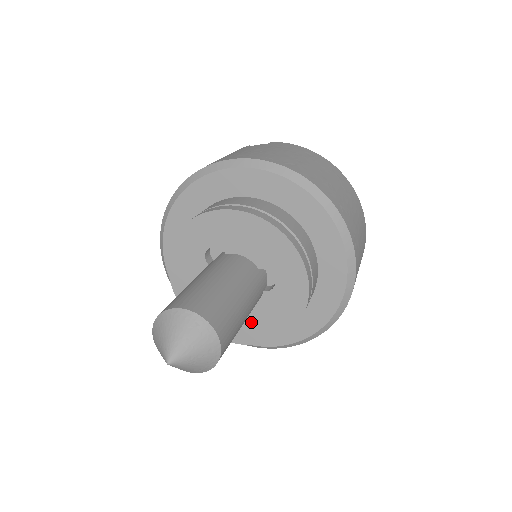
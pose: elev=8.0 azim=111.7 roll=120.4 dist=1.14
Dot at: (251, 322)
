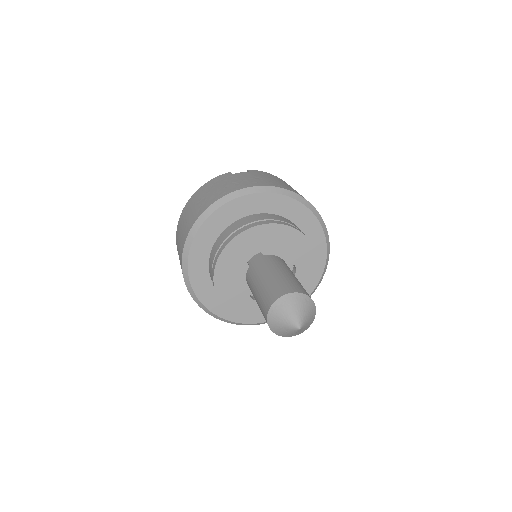
Dot at: occluded
